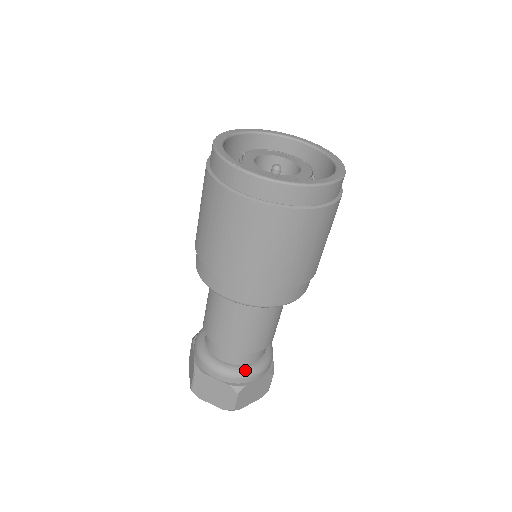
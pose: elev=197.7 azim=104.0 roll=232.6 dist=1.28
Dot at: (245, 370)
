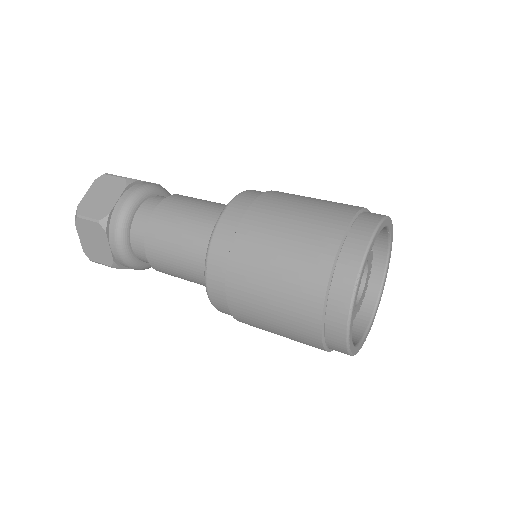
Dot at: occluded
